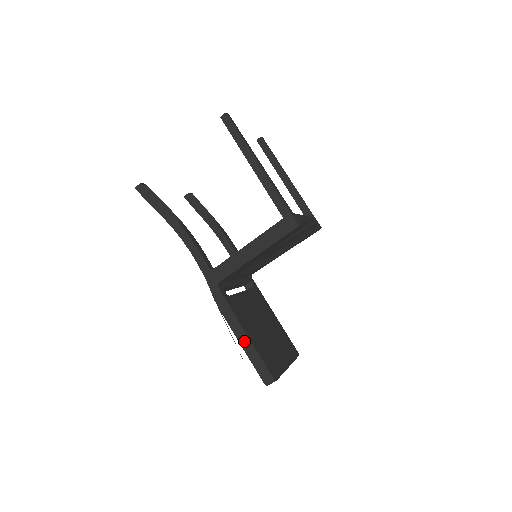
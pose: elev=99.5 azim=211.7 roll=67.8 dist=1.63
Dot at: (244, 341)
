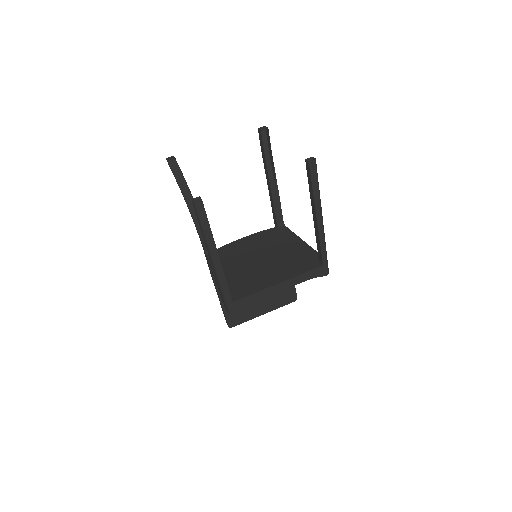
Dot at: (219, 299)
